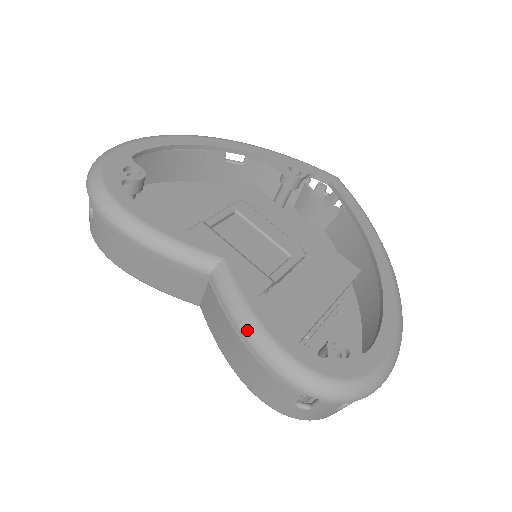
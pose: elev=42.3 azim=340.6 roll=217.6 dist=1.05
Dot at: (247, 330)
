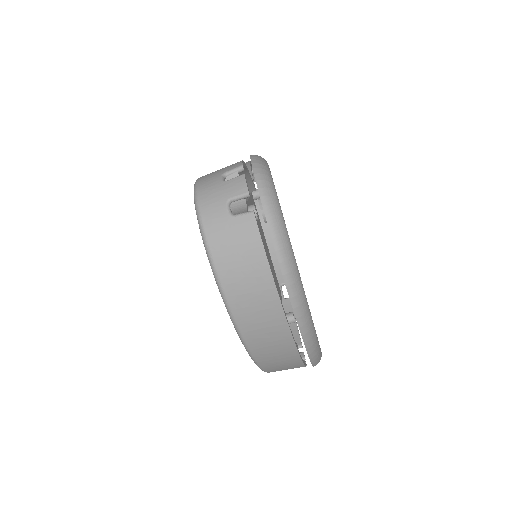
Dot at: occluded
